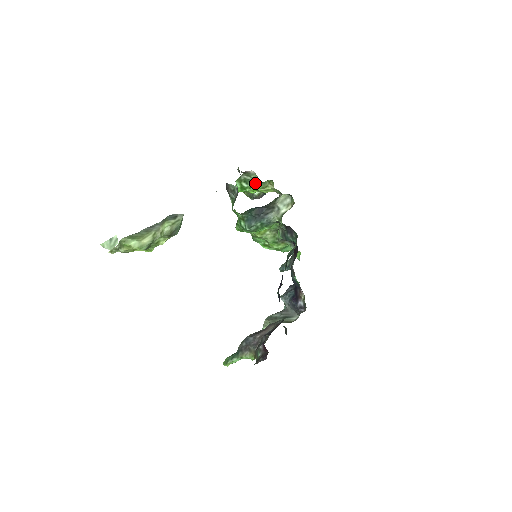
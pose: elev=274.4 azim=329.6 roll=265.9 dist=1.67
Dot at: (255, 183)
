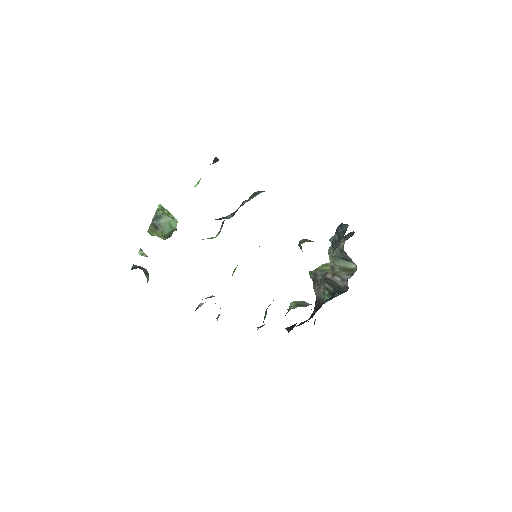
Dot at: occluded
